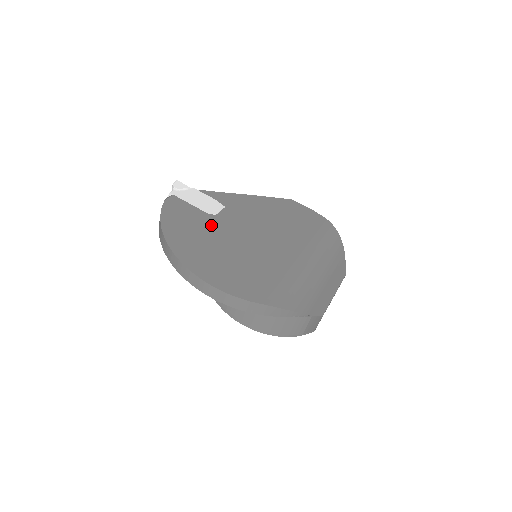
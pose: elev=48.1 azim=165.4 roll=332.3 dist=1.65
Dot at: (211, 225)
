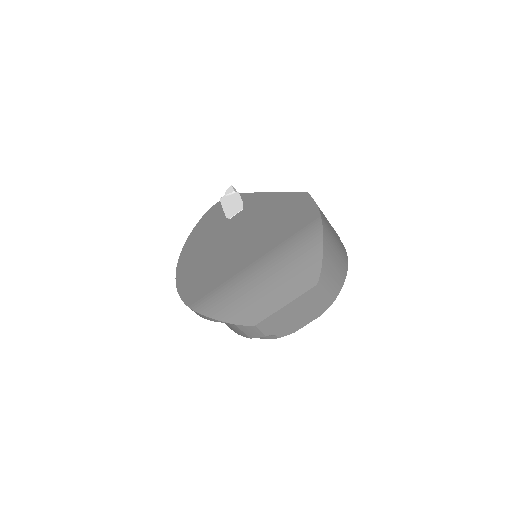
Dot at: (219, 230)
